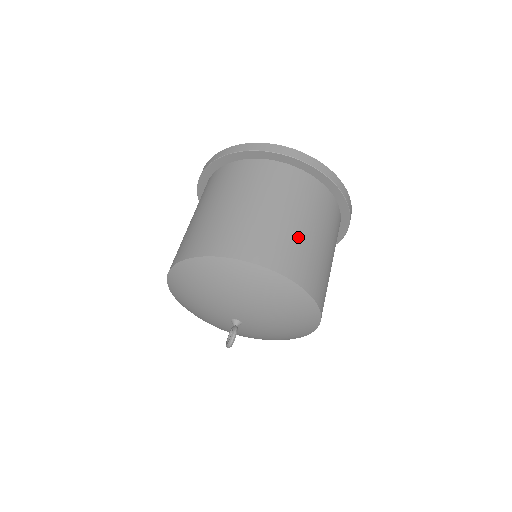
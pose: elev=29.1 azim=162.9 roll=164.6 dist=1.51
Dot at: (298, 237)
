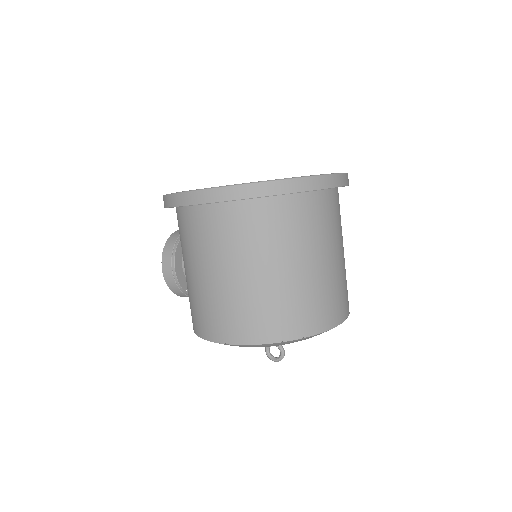
Dot at: (345, 269)
